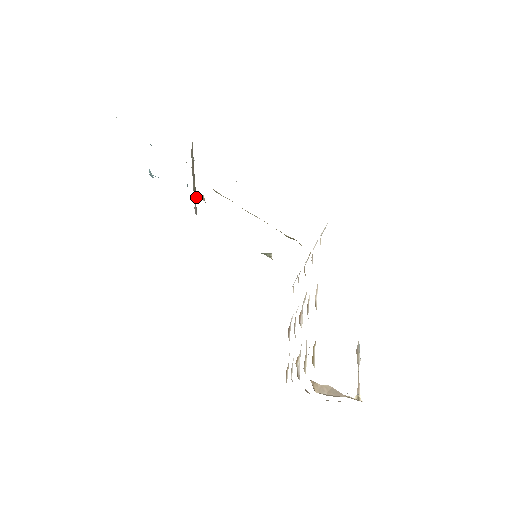
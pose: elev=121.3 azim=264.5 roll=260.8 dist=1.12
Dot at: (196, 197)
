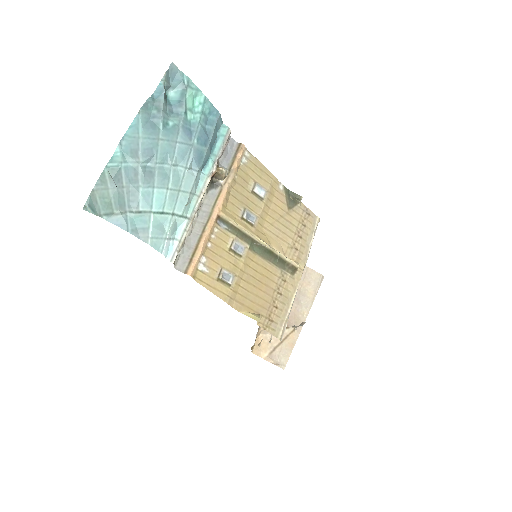
Dot at: (213, 177)
